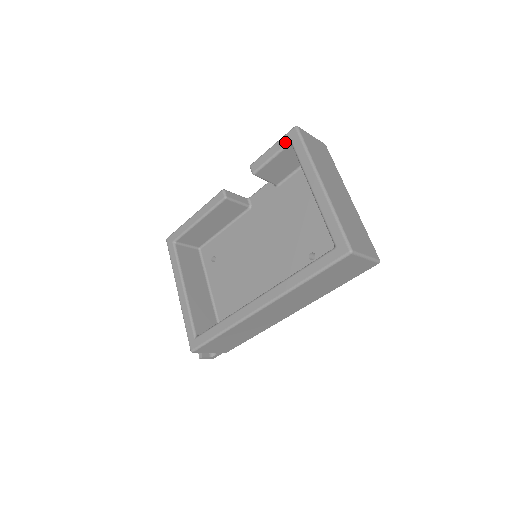
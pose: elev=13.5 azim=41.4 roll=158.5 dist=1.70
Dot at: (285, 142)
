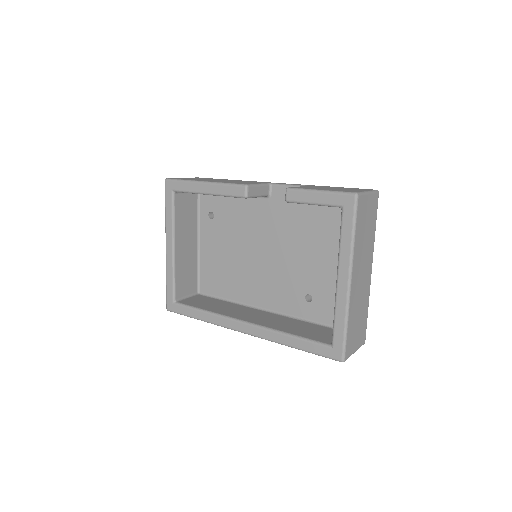
Dot at: (336, 202)
